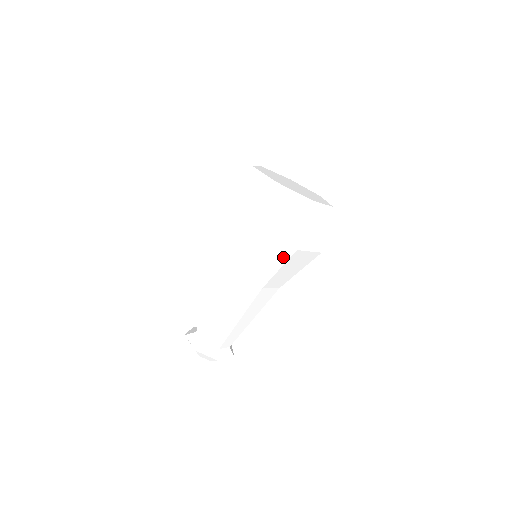
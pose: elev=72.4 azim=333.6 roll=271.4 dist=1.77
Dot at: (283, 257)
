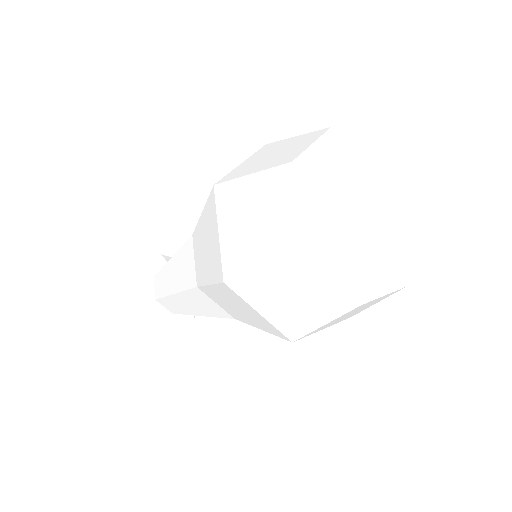
Dot at: occluded
